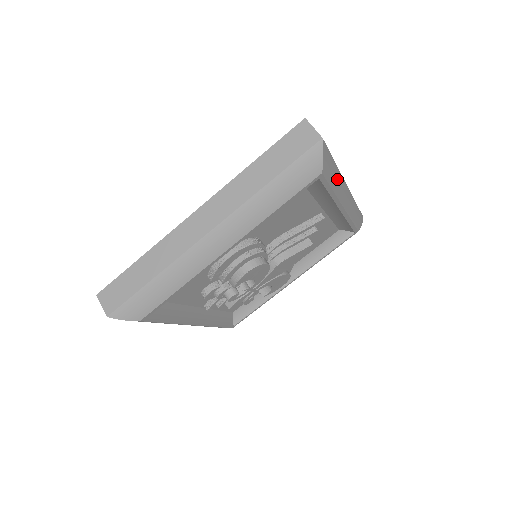
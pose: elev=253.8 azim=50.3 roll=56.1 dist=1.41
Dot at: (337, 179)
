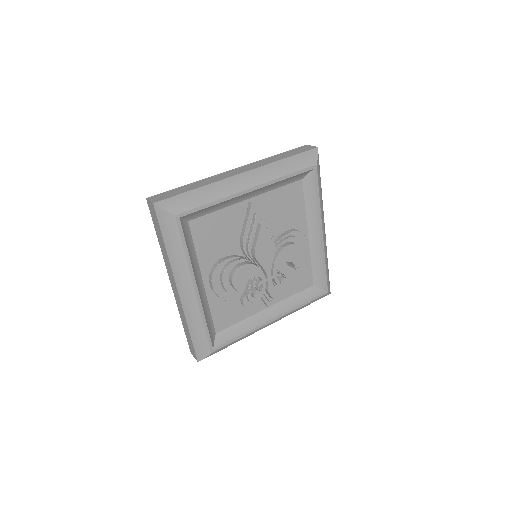
Dot at: (209, 192)
